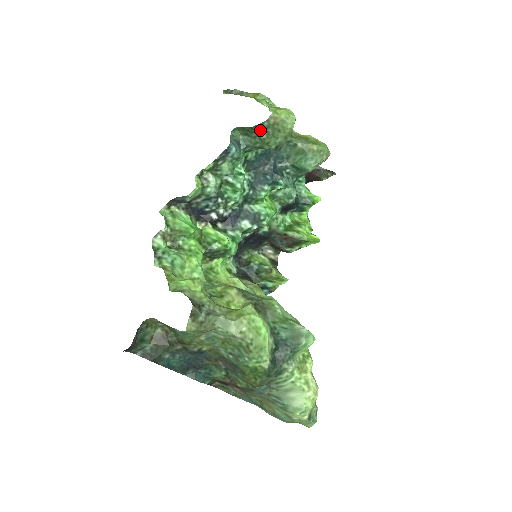
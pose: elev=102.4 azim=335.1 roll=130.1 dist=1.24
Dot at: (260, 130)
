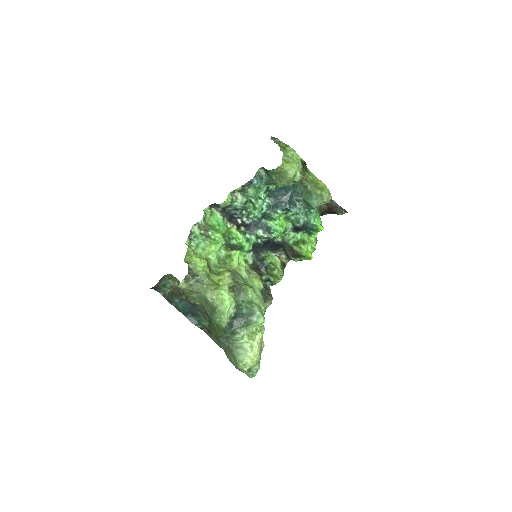
Dot at: (272, 174)
